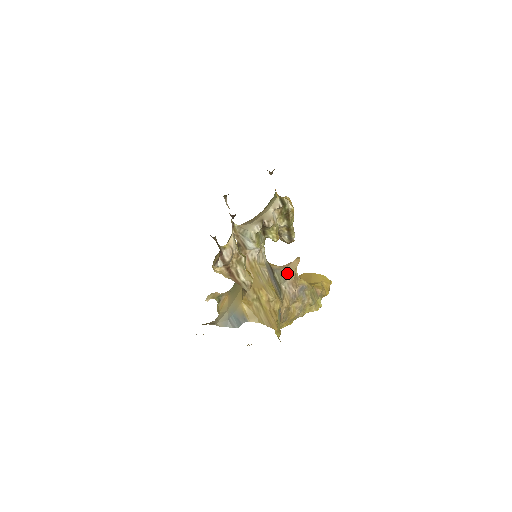
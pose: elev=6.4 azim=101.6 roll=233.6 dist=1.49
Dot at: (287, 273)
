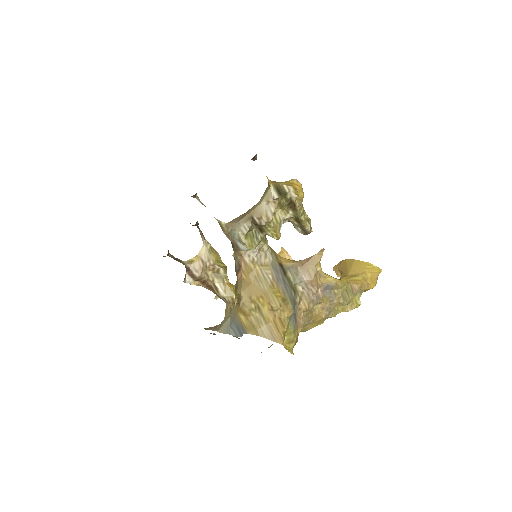
Dot at: (305, 271)
